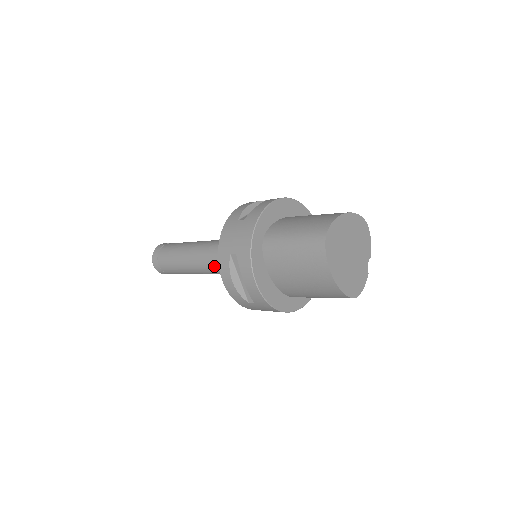
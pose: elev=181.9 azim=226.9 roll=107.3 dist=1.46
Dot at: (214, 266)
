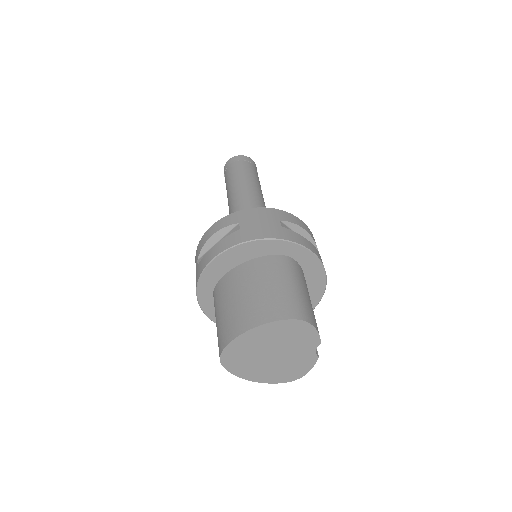
Dot at: occluded
